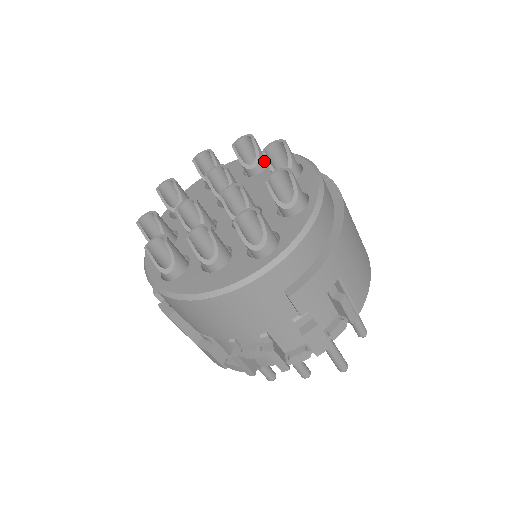
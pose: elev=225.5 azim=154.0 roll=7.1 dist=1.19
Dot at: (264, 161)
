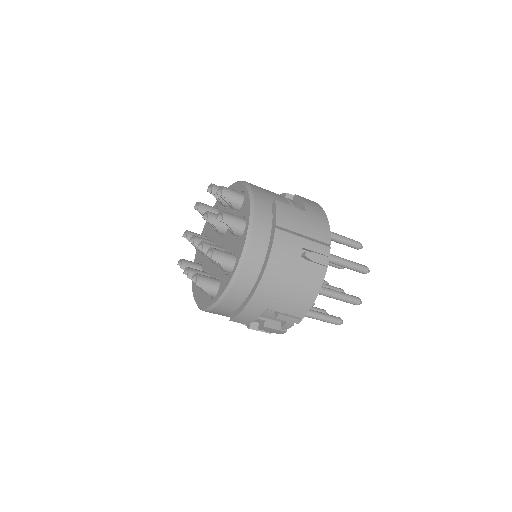
Dot at: (238, 204)
